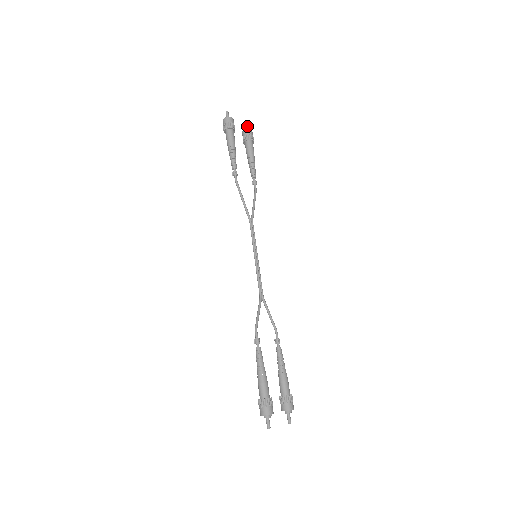
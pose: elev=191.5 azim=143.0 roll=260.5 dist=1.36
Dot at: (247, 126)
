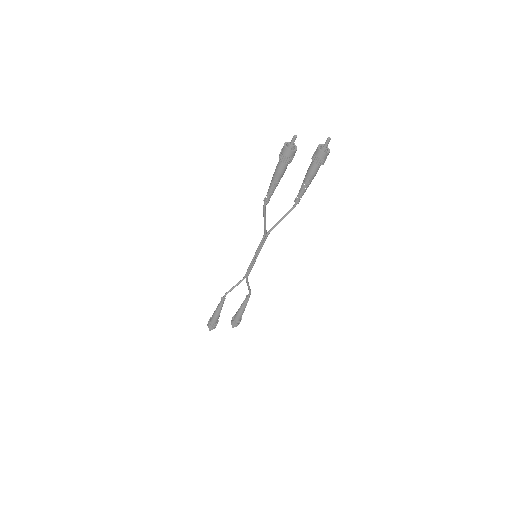
Dot at: (327, 143)
